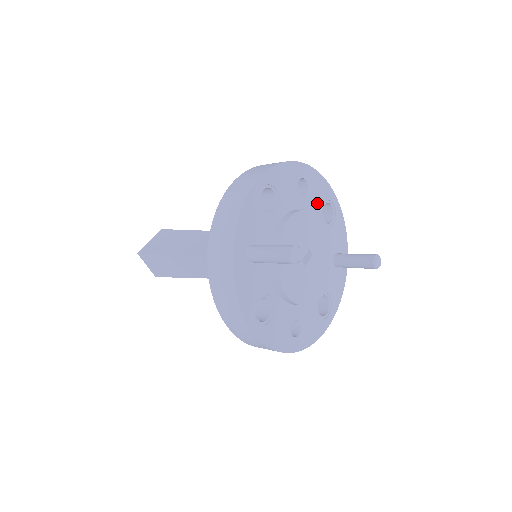
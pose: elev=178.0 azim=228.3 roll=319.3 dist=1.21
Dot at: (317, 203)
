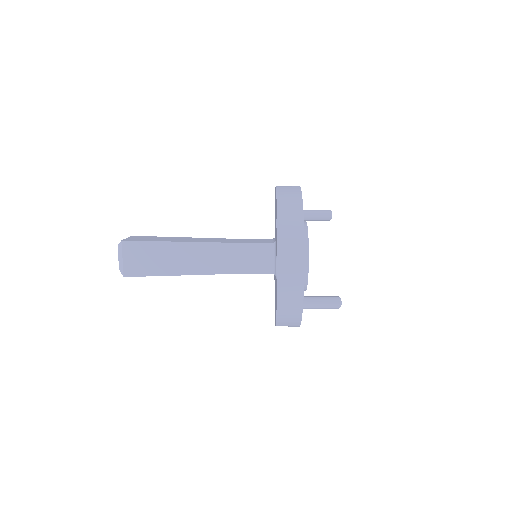
Dot at: occluded
